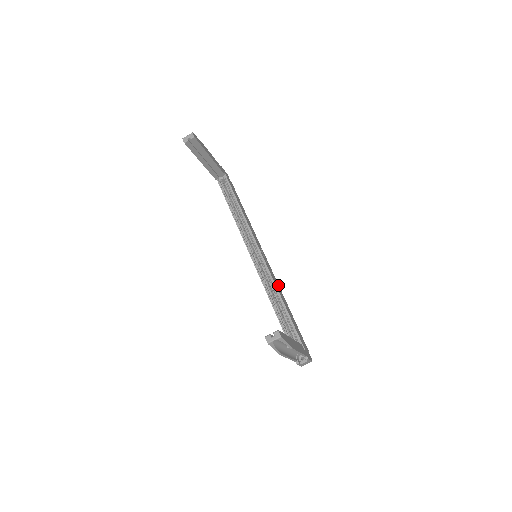
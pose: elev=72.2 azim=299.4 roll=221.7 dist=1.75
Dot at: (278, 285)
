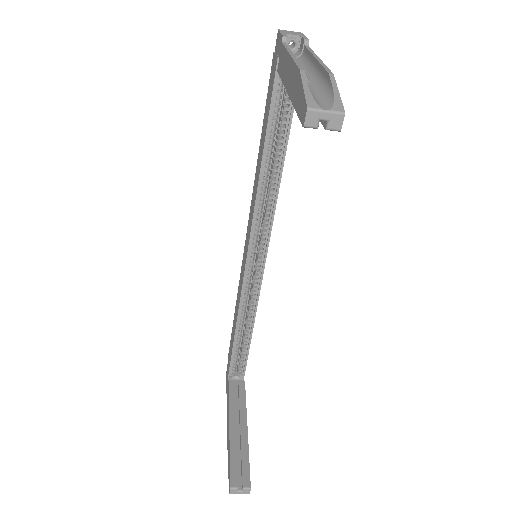
Dot at: occluded
